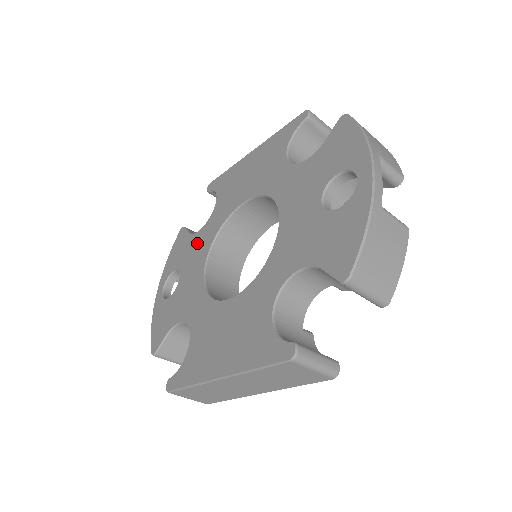
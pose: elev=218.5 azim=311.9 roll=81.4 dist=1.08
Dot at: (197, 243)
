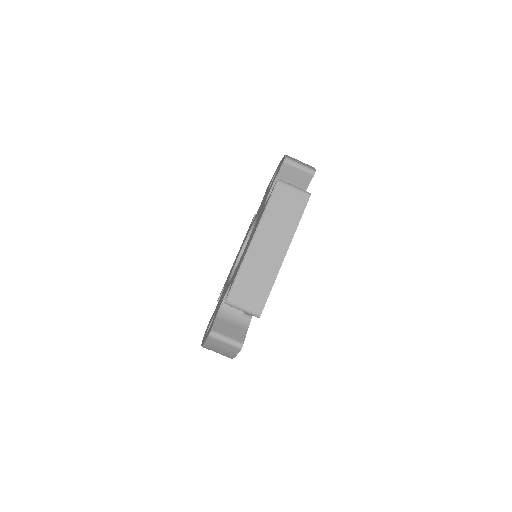
Dot at: occluded
